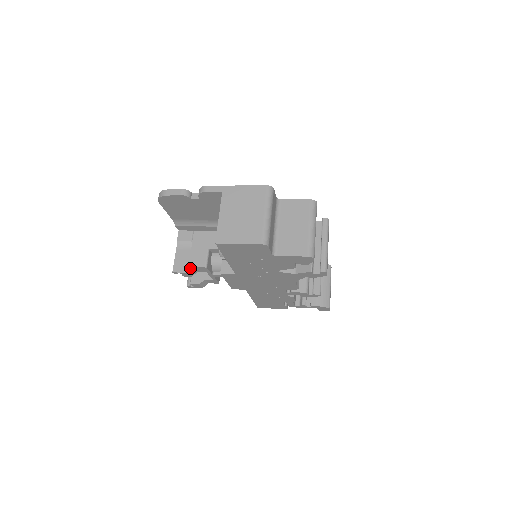
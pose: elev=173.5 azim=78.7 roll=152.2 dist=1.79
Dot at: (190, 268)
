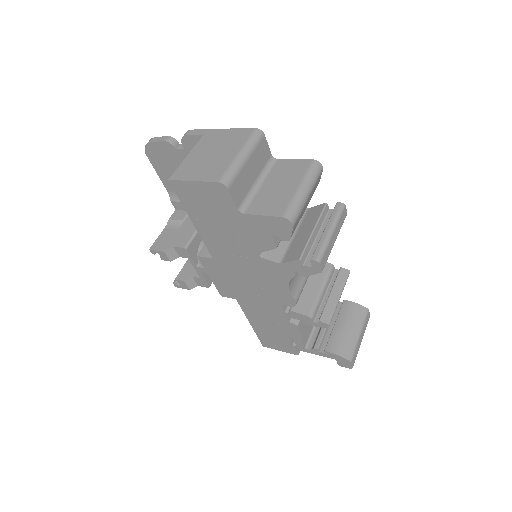
Dot at: (168, 247)
